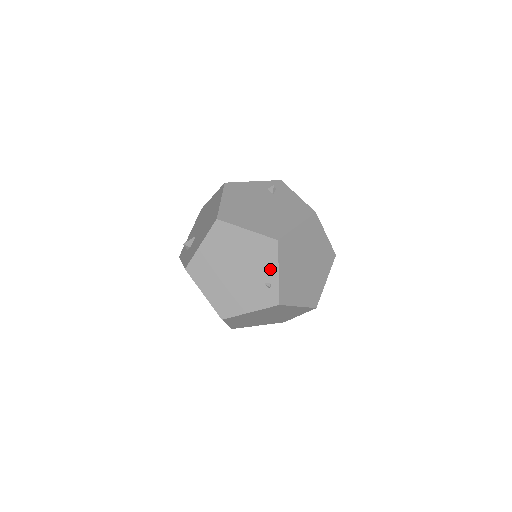
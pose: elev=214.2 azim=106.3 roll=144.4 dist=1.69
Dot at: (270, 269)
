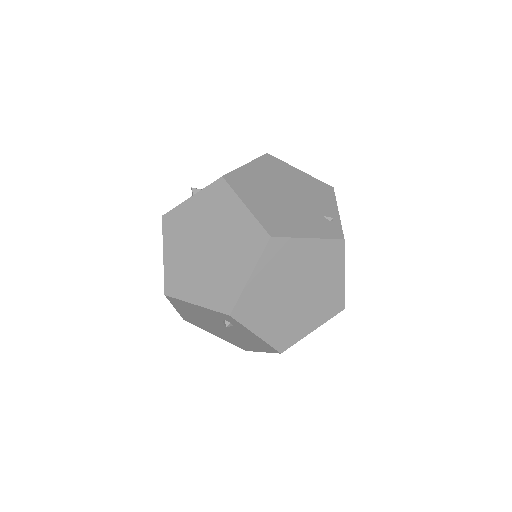
Dot at: (329, 206)
